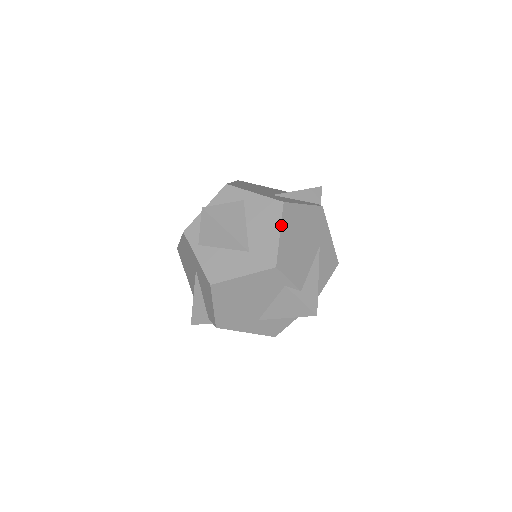
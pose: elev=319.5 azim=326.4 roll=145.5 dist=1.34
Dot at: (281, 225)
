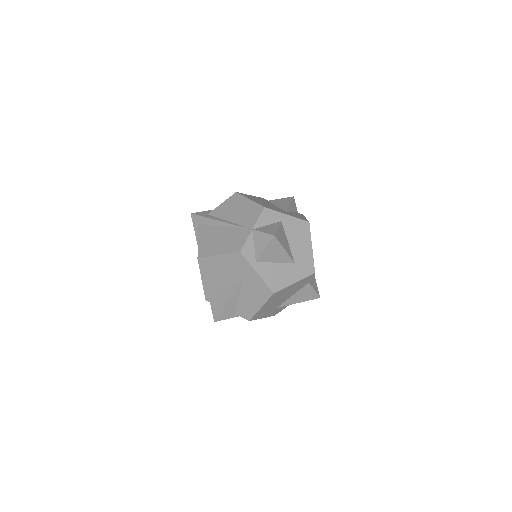
Dot at: occluded
